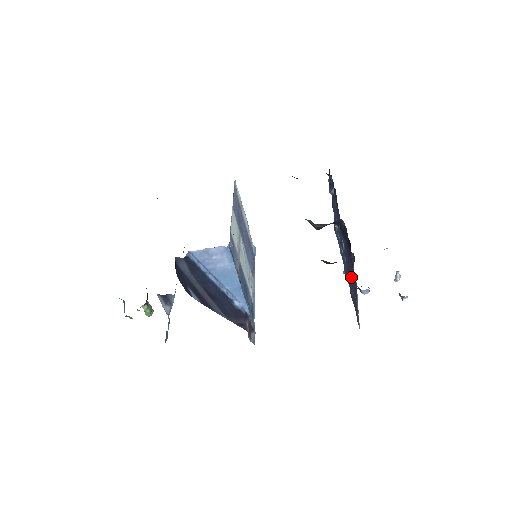
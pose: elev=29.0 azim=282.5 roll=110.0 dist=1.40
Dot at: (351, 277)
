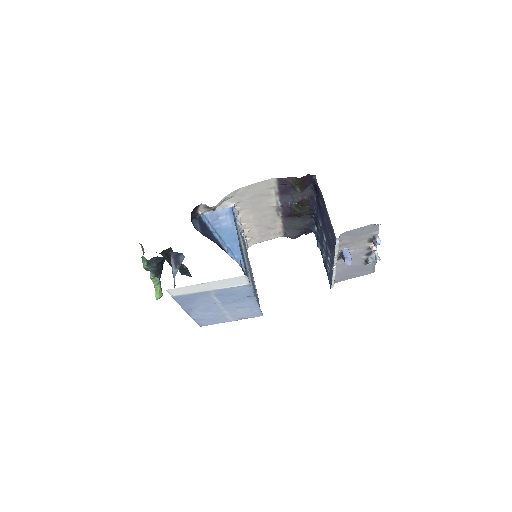
Dot at: (328, 232)
